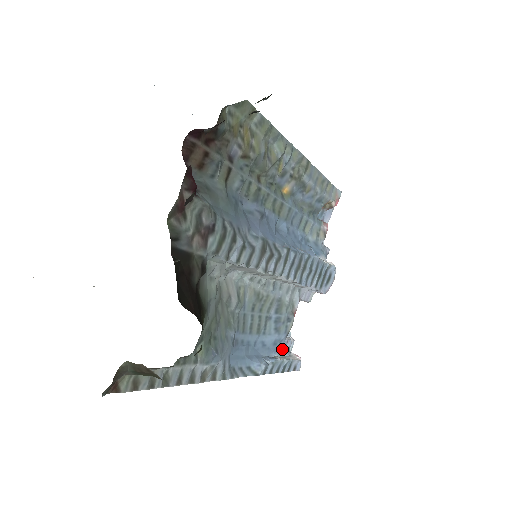
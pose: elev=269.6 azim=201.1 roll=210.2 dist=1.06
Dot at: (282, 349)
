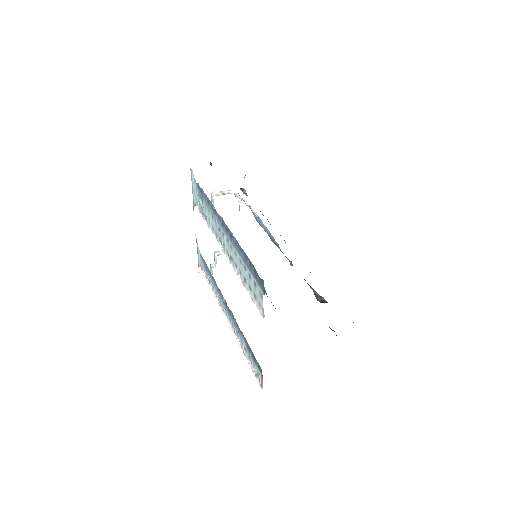
Dot at: occluded
